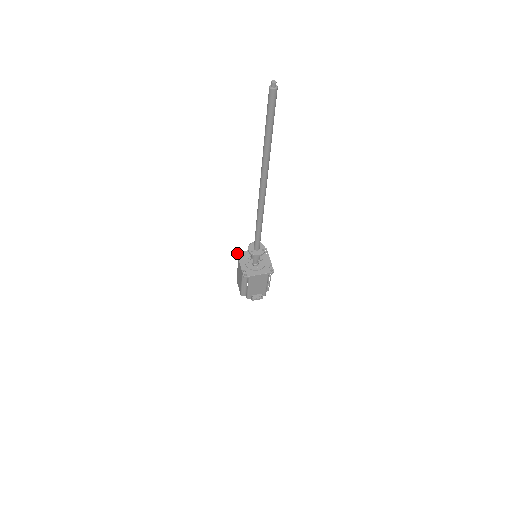
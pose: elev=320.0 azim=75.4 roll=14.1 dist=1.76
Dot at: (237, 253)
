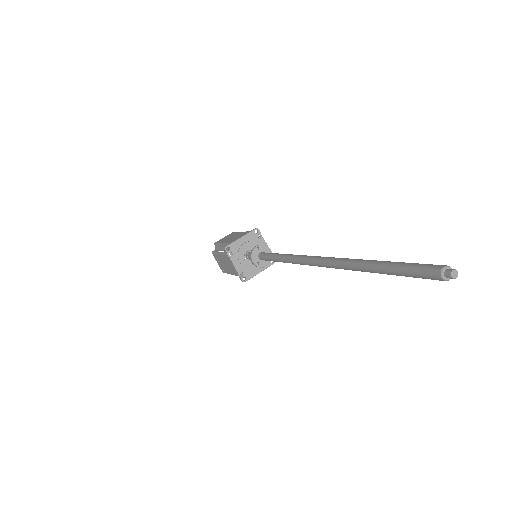
Dot at: (225, 249)
